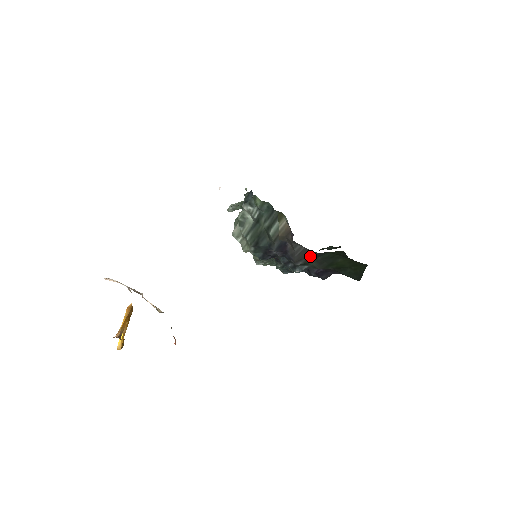
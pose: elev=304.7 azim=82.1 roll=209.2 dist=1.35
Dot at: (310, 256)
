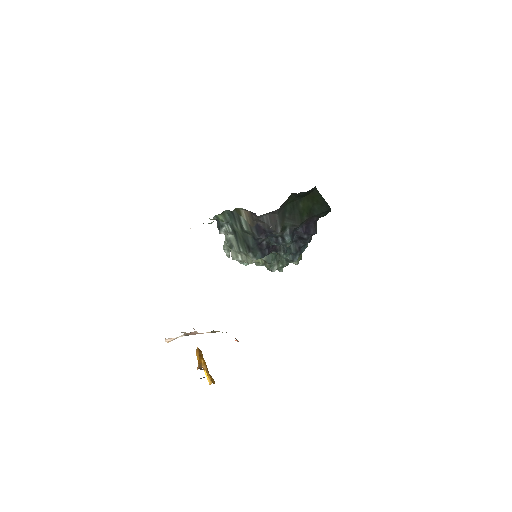
Dot at: (278, 217)
